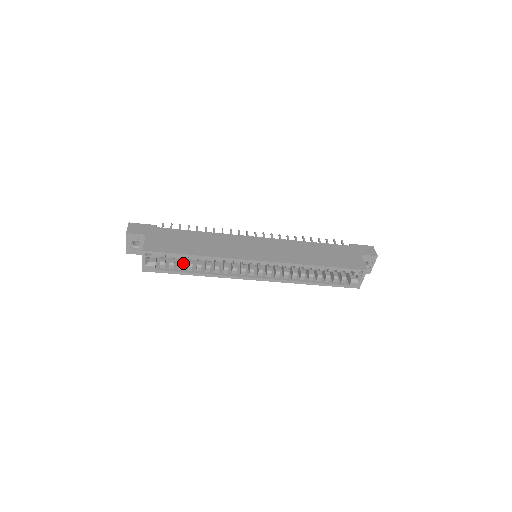
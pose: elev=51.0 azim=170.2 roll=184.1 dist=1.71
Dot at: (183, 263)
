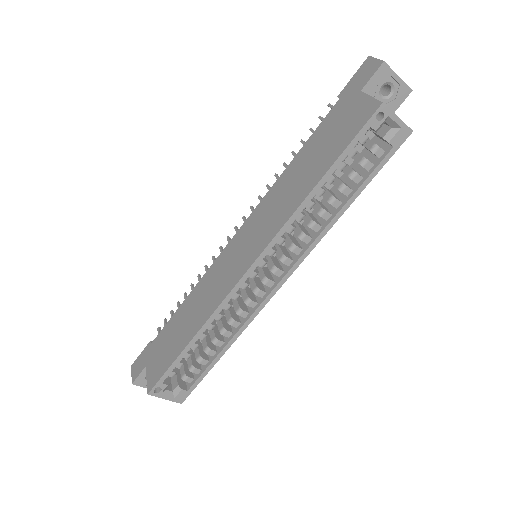
Dot at: (199, 356)
